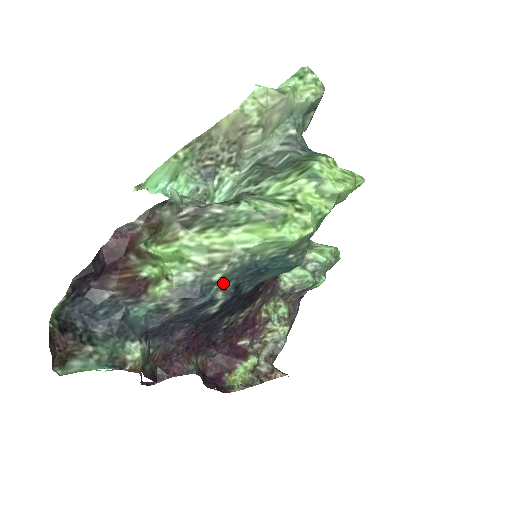
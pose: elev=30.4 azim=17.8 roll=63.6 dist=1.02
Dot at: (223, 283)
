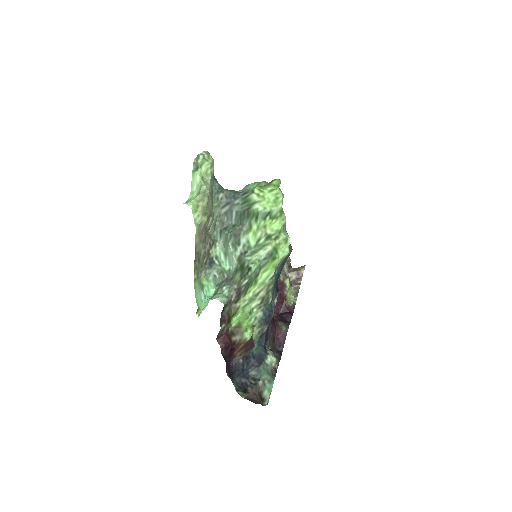
Dot at: (273, 297)
